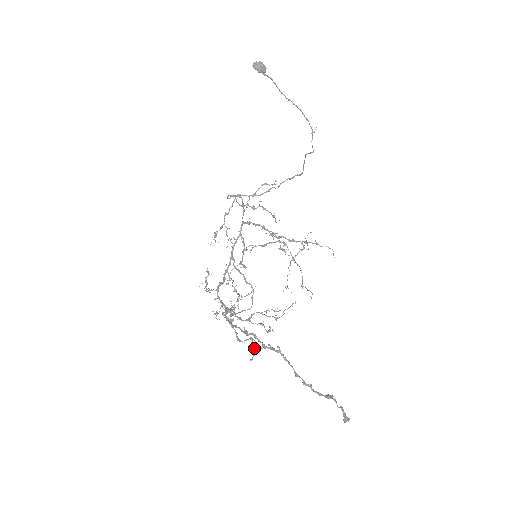
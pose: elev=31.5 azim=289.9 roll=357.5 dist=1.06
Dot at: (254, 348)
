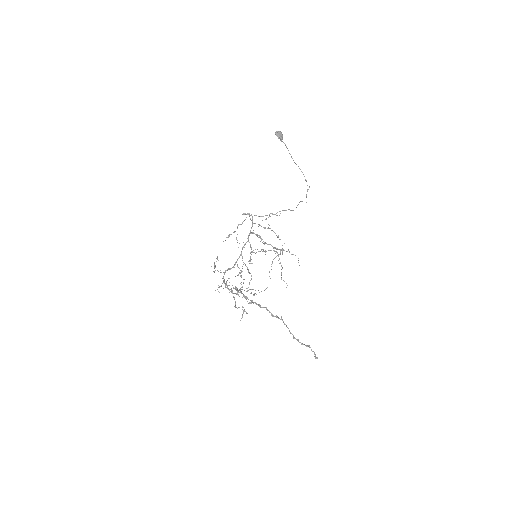
Dot at: (243, 313)
